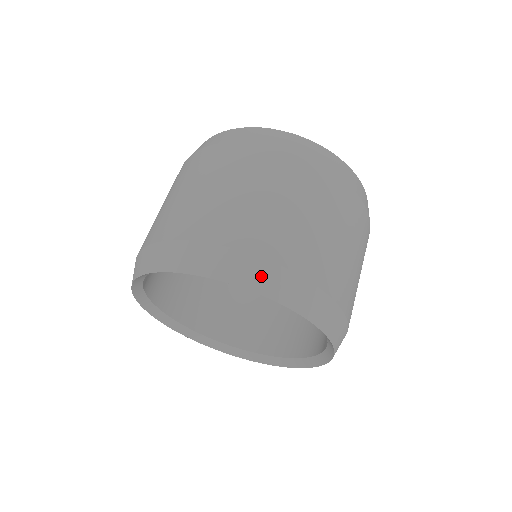
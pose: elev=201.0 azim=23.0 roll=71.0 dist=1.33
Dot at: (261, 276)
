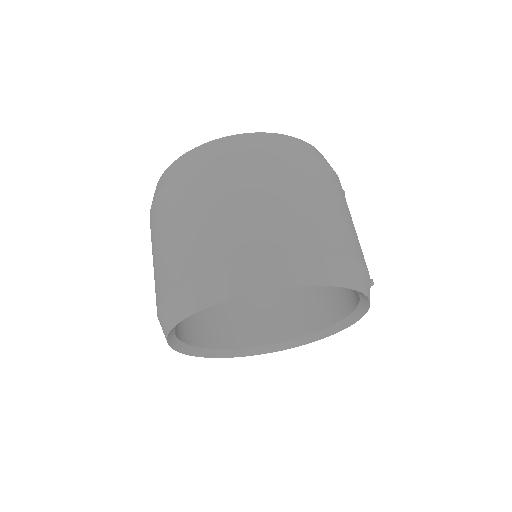
Dot at: (236, 280)
